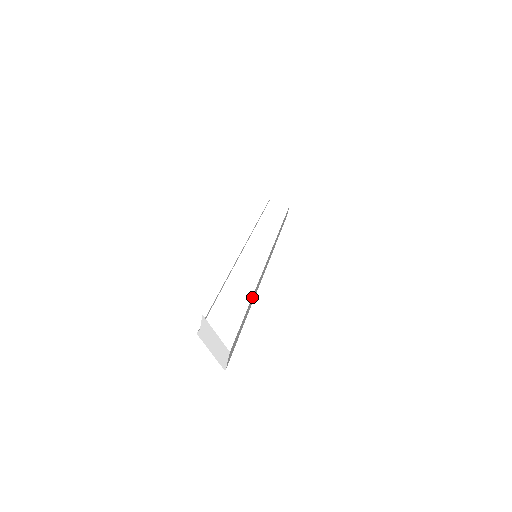
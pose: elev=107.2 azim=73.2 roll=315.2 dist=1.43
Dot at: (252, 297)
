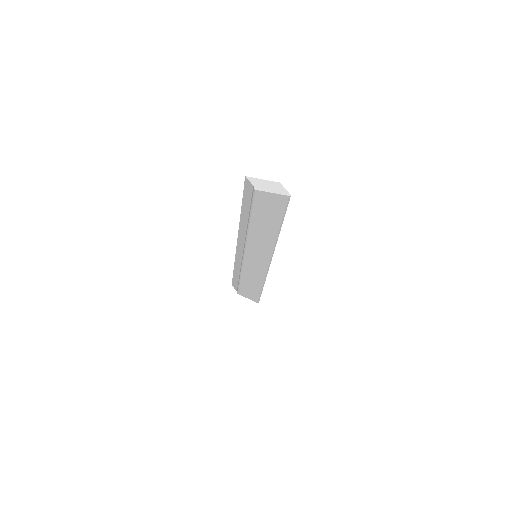
Dot at: occluded
